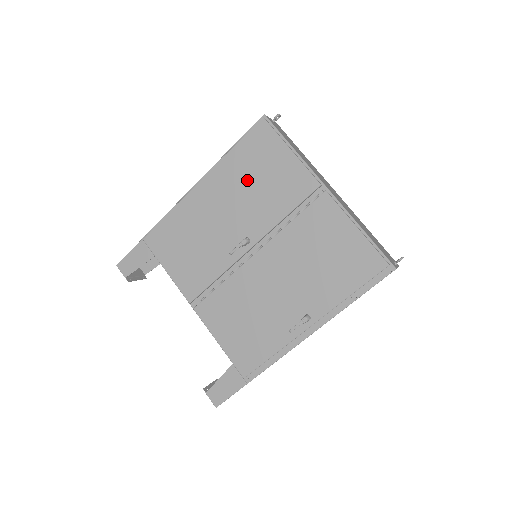
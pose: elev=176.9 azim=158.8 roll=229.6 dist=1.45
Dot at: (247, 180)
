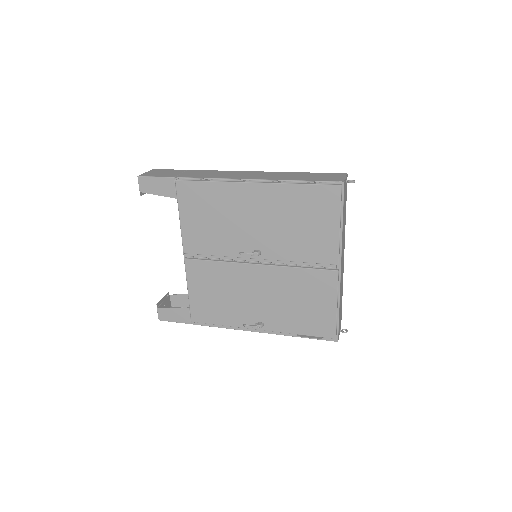
Dot at: (292, 216)
